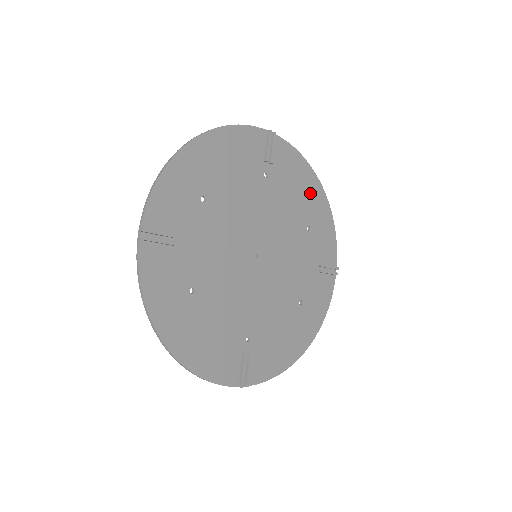
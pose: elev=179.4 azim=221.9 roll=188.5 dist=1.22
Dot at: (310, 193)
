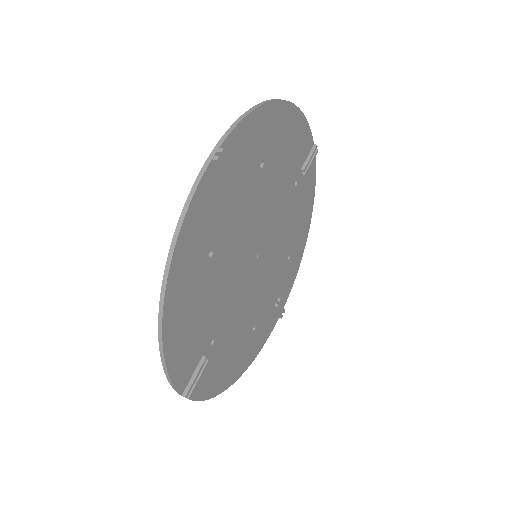
Dot at: (303, 226)
